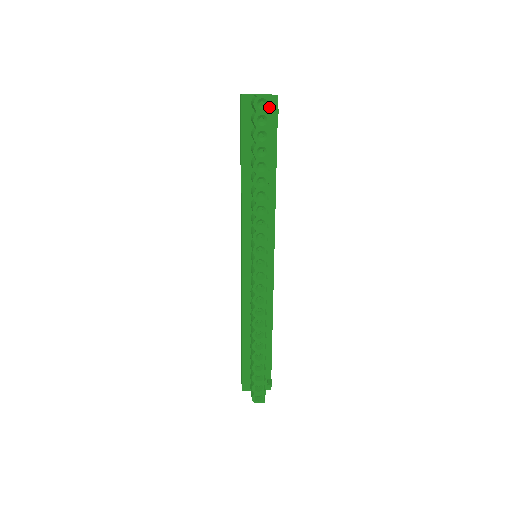
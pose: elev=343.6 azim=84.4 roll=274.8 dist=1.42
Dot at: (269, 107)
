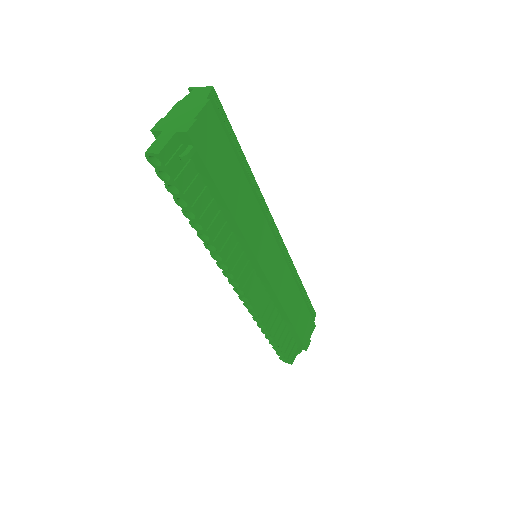
Dot at: (184, 143)
